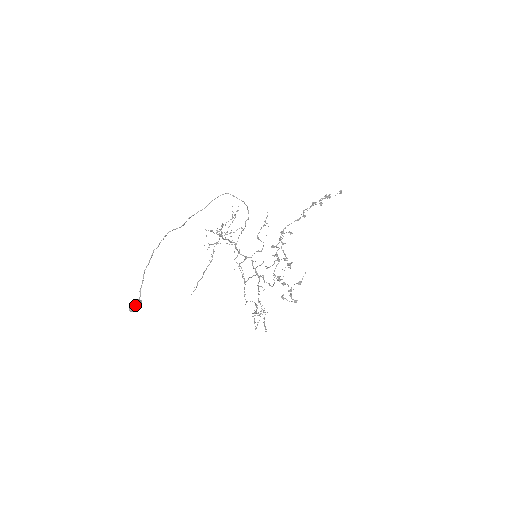
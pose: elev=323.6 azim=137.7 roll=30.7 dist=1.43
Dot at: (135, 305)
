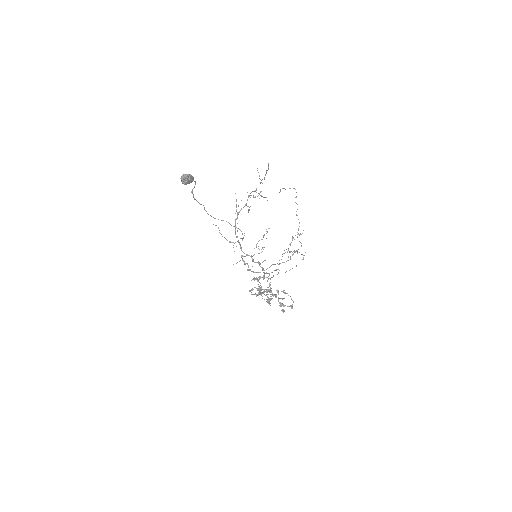
Dot at: (191, 175)
